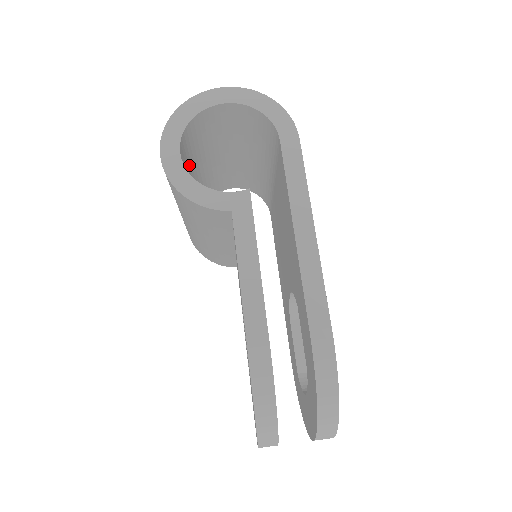
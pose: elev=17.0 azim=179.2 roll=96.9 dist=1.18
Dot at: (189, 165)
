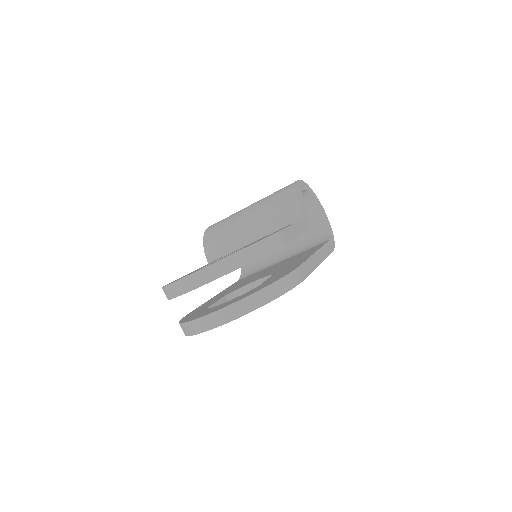
Dot at: occluded
